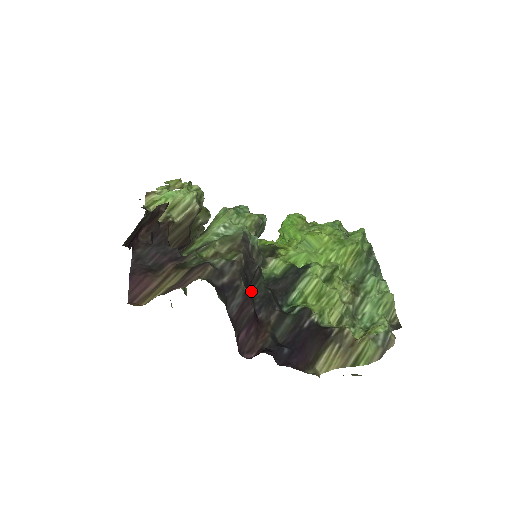
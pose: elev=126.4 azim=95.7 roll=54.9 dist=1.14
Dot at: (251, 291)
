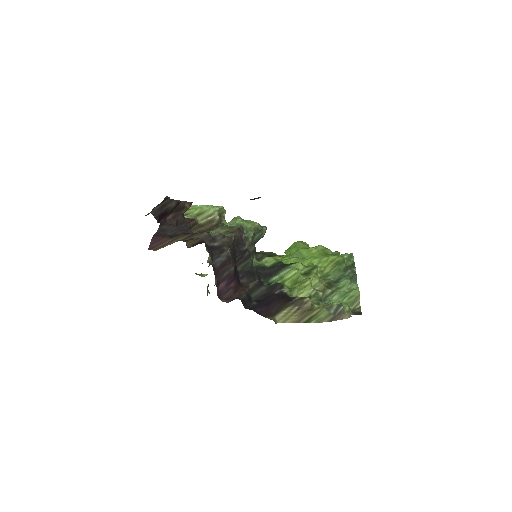
Dot at: (240, 266)
